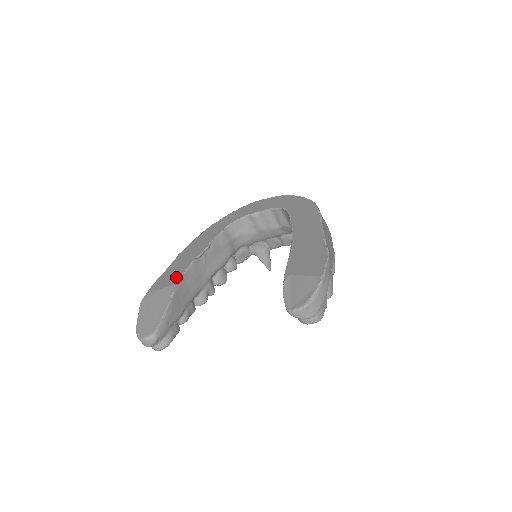
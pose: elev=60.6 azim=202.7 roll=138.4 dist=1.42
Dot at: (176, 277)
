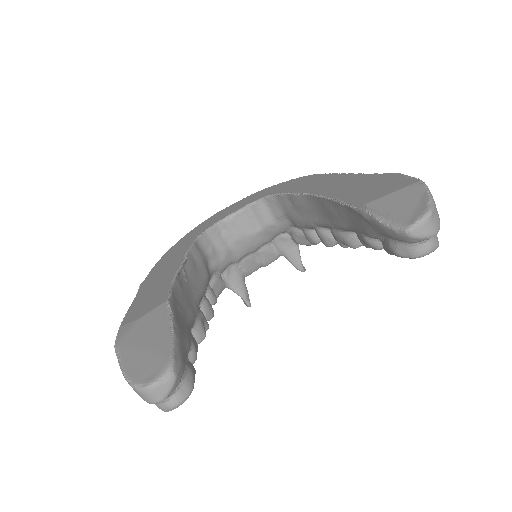
Dot at: (161, 296)
